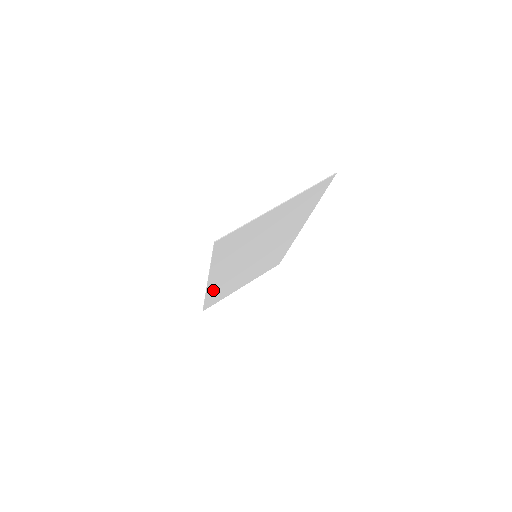
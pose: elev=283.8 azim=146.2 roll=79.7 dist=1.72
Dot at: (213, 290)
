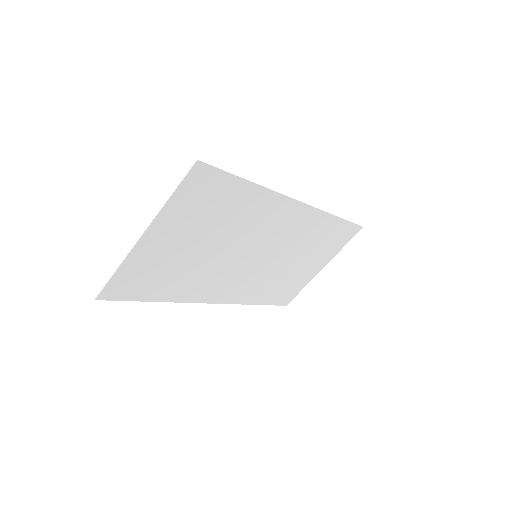
Dot at: (247, 297)
